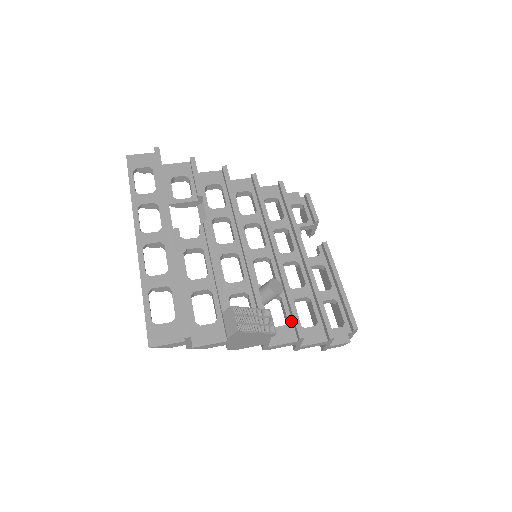
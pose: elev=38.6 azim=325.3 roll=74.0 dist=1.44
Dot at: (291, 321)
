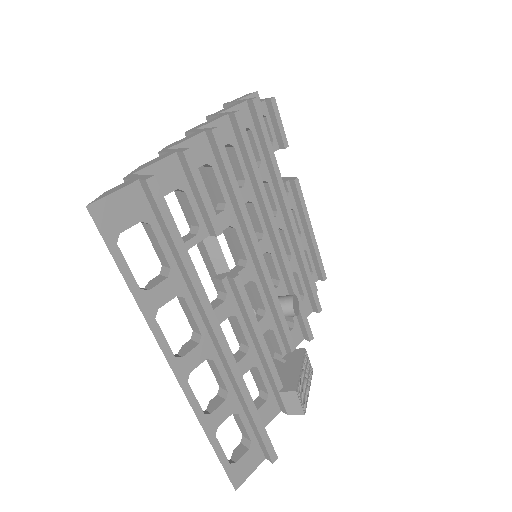
Dot at: (297, 322)
